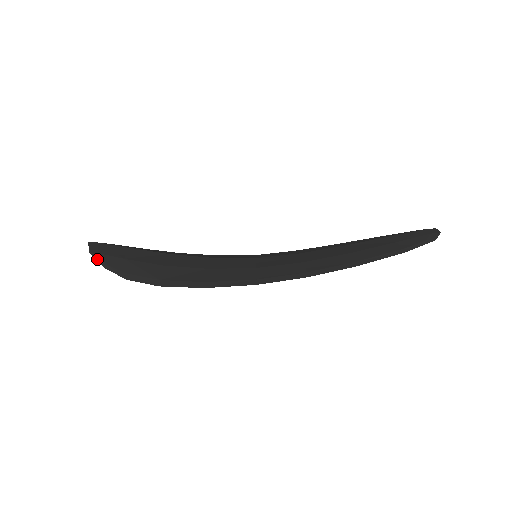
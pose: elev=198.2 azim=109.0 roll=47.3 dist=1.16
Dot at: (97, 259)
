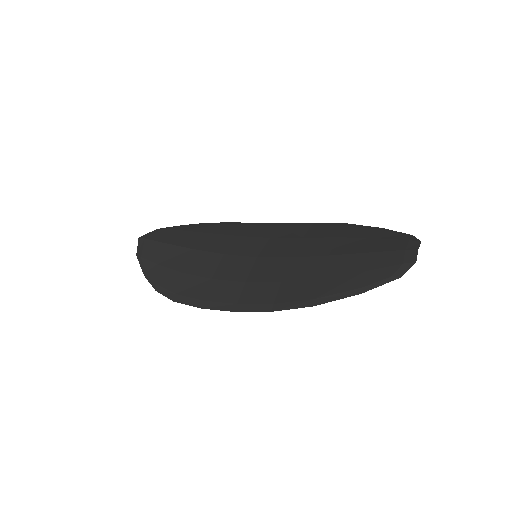
Dot at: (140, 265)
